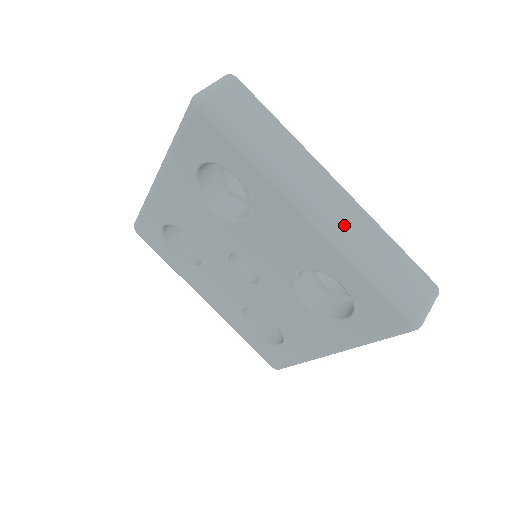
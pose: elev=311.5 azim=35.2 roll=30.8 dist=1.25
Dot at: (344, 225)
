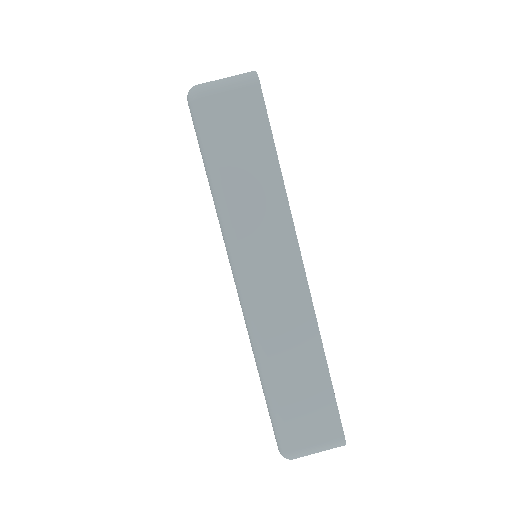
Dot at: (272, 318)
